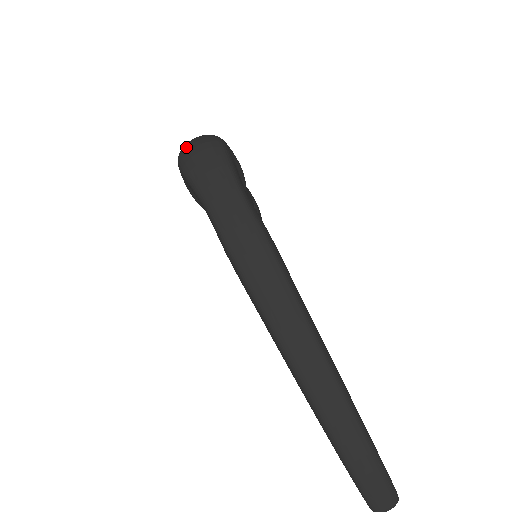
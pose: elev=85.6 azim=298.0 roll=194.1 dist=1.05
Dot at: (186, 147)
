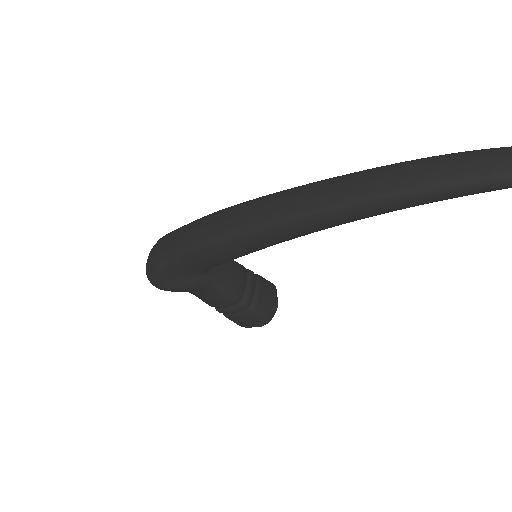
Dot at: occluded
